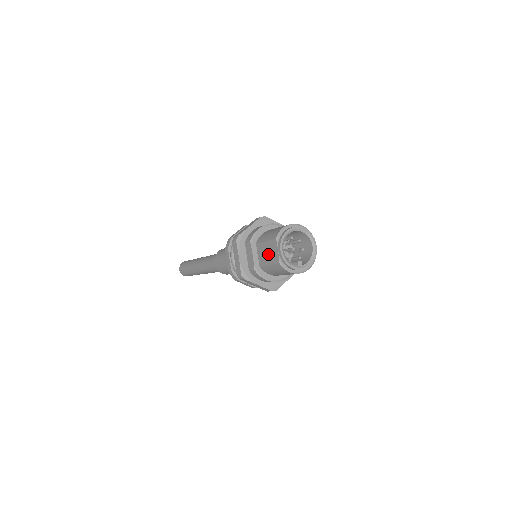
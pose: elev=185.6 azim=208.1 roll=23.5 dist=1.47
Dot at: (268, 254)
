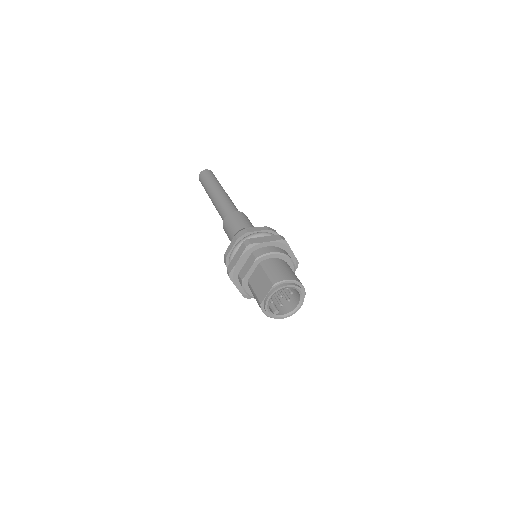
Dot at: (260, 284)
